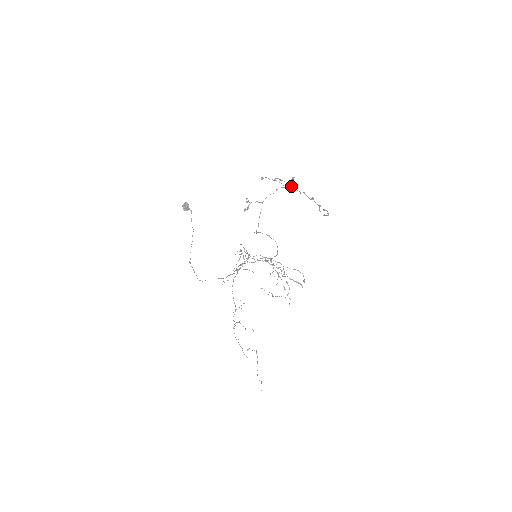
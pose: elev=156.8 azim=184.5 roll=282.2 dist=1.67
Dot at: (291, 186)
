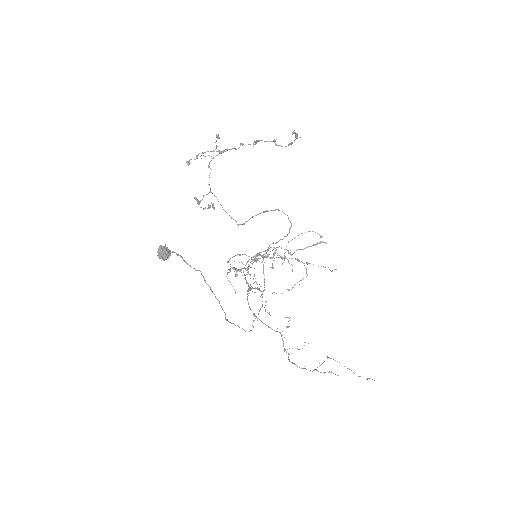
Dot at: (219, 151)
